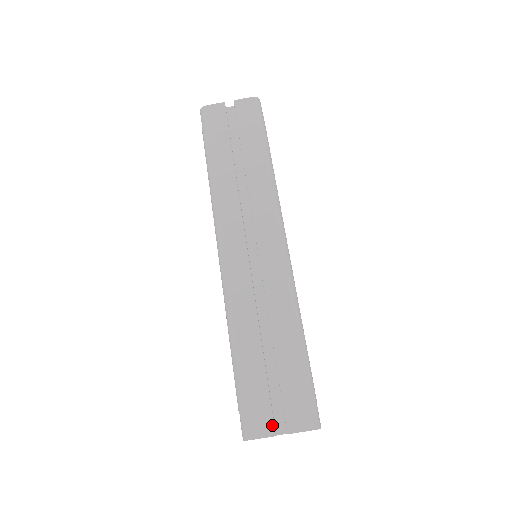
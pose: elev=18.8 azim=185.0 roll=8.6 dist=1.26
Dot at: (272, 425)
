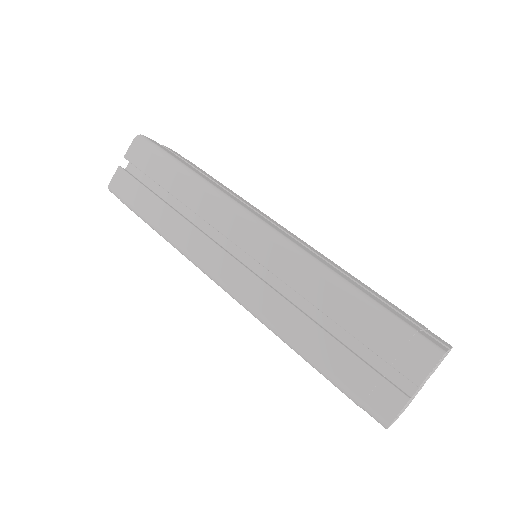
Dot at: (397, 392)
